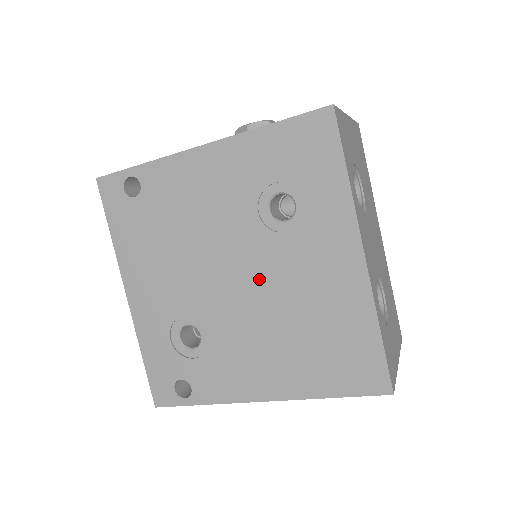
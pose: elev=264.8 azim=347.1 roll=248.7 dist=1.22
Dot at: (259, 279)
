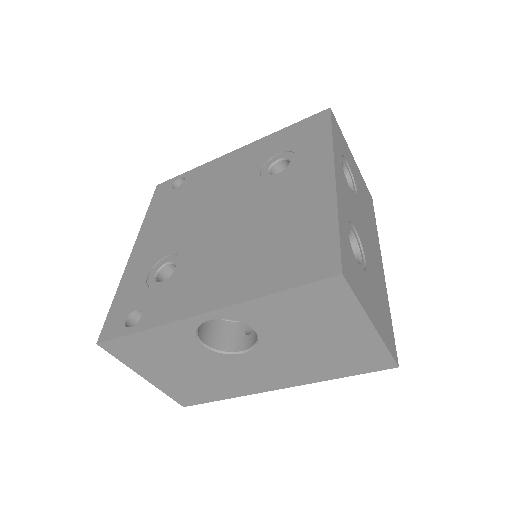
Dot at: (244, 212)
